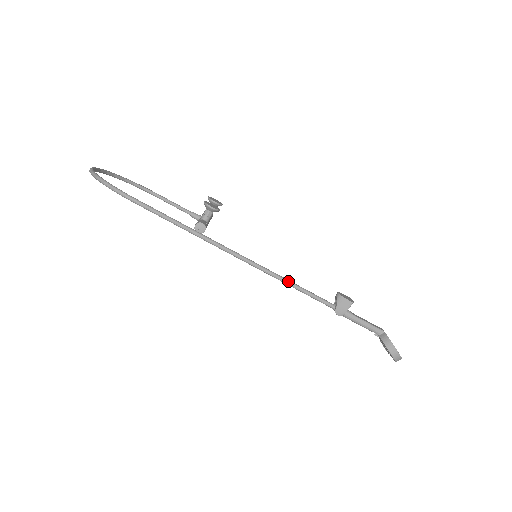
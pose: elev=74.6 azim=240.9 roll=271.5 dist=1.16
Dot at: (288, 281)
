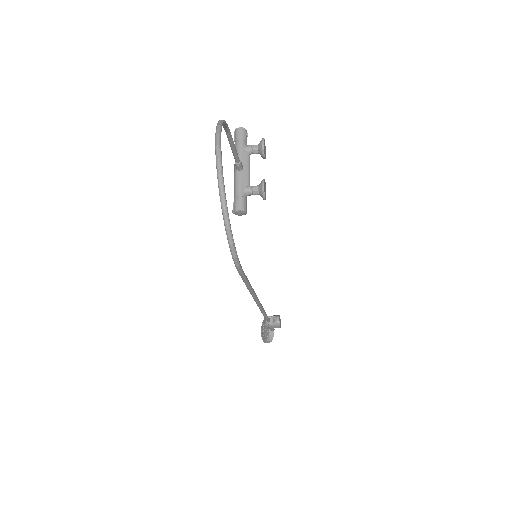
Dot at: (265, 313)
